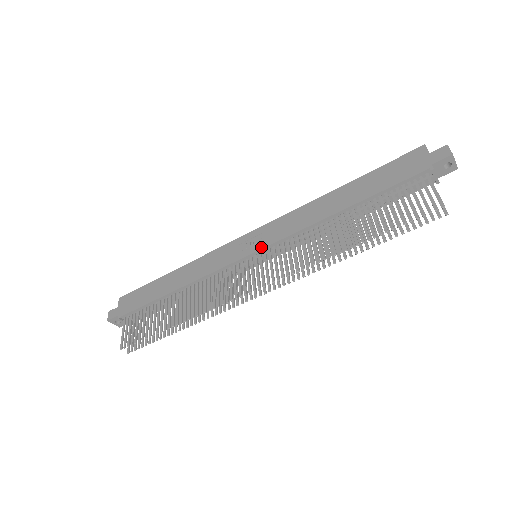
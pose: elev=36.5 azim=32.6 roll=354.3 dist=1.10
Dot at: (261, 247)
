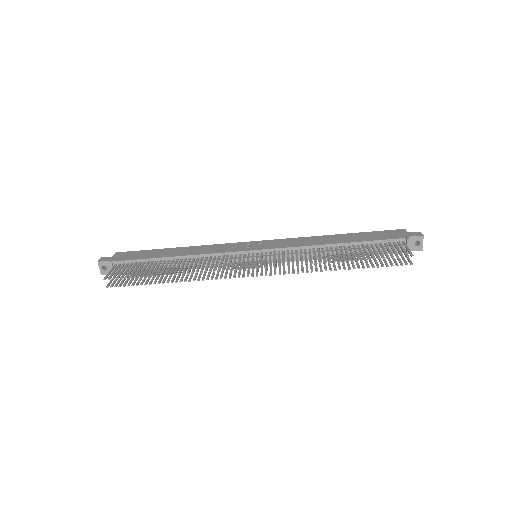
Dot at: (265, 248)
